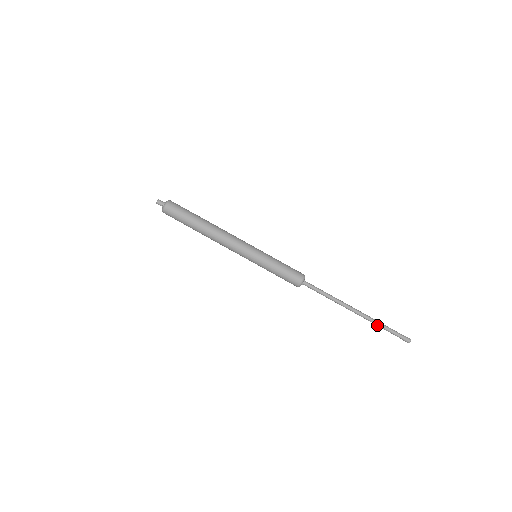
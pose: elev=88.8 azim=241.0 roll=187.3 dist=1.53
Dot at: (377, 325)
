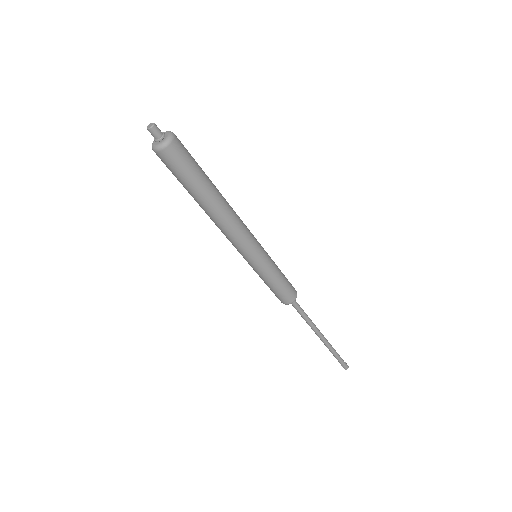
Dot at: (330, 349)
